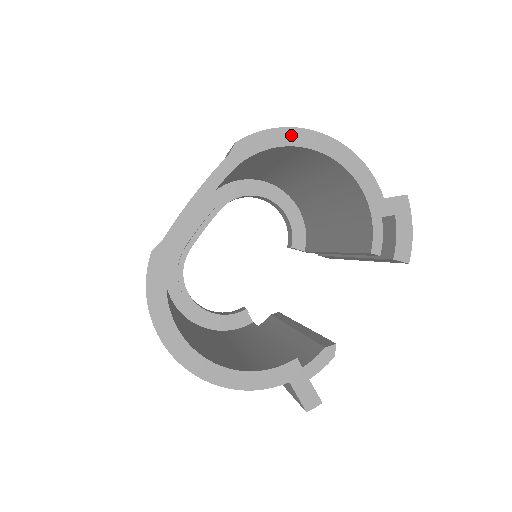
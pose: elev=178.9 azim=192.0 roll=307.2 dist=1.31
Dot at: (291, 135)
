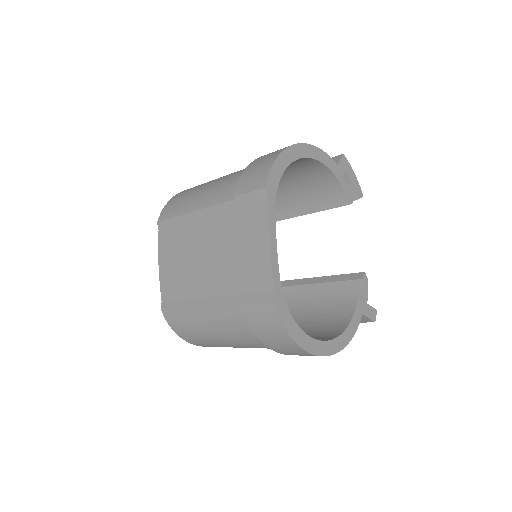
Dot at: (285, 158)
